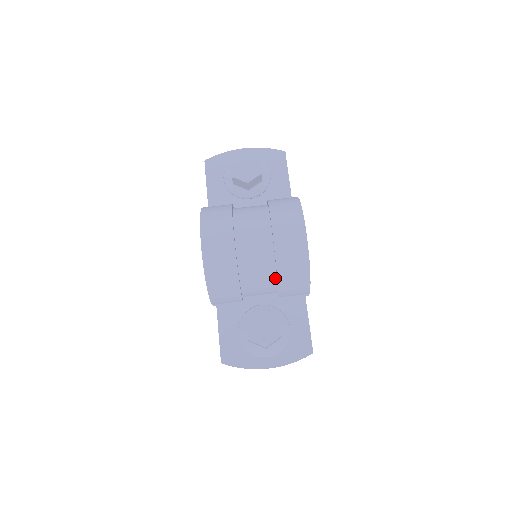
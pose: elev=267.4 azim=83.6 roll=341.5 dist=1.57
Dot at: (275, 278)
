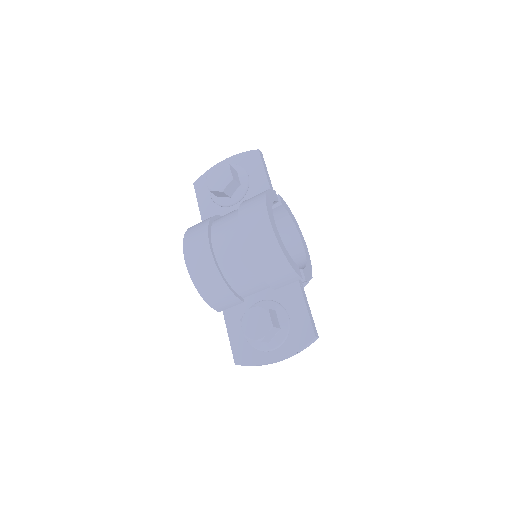
Dot at: (259, 273)
